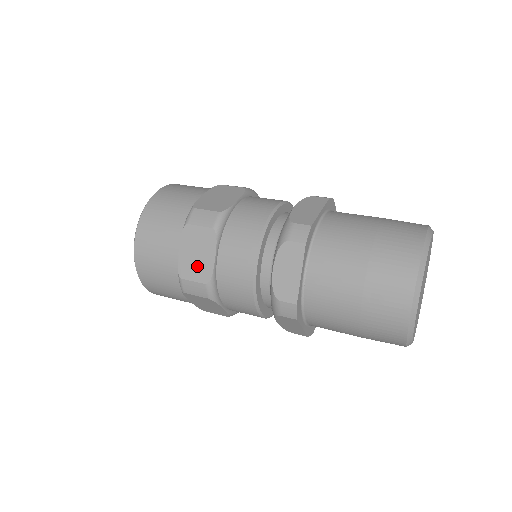
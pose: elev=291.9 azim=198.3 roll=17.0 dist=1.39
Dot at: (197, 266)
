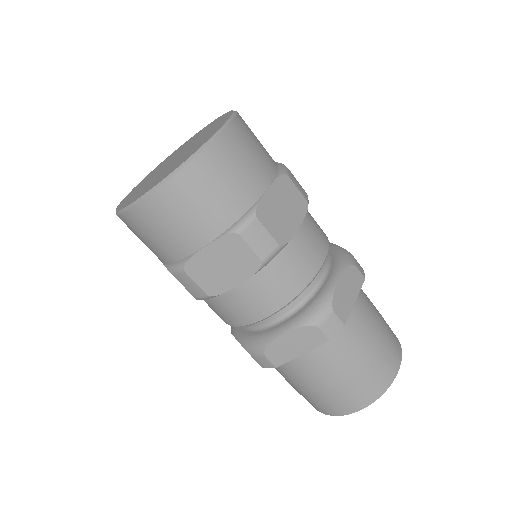
Dot at: (213, 276)
